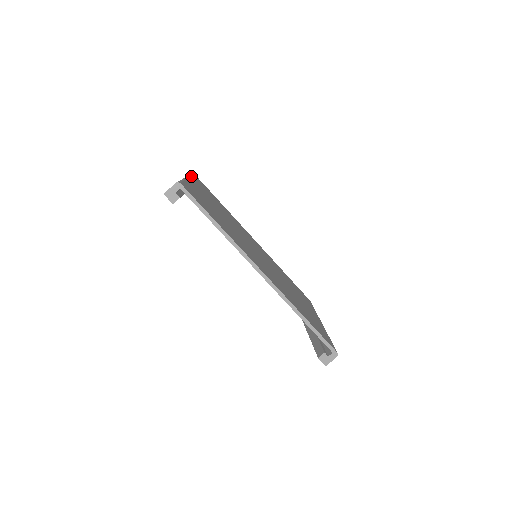
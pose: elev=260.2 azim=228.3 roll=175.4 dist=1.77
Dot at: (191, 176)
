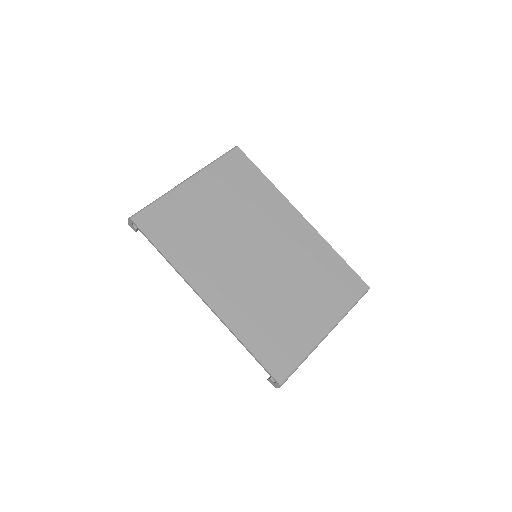
Dot at: (209, 165)
